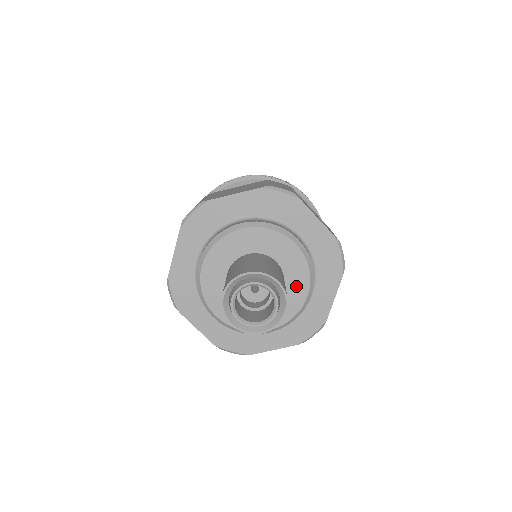
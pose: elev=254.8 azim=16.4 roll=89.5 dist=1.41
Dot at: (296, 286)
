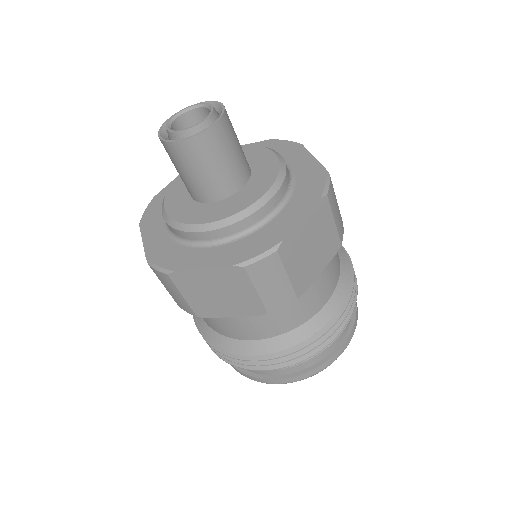
Dot at: (258, 185)
